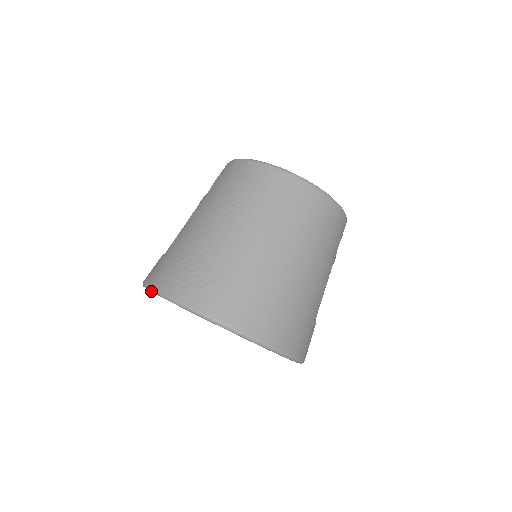
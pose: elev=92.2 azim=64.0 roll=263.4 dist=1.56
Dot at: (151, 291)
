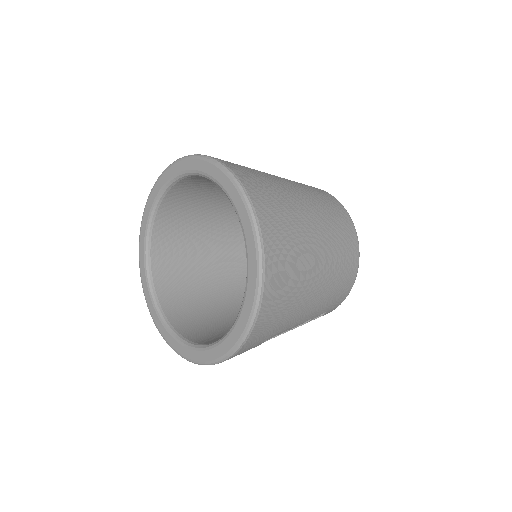
Dot at: (203, 158)
